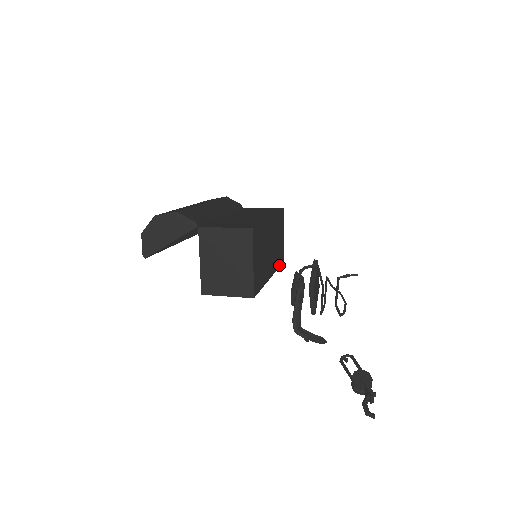
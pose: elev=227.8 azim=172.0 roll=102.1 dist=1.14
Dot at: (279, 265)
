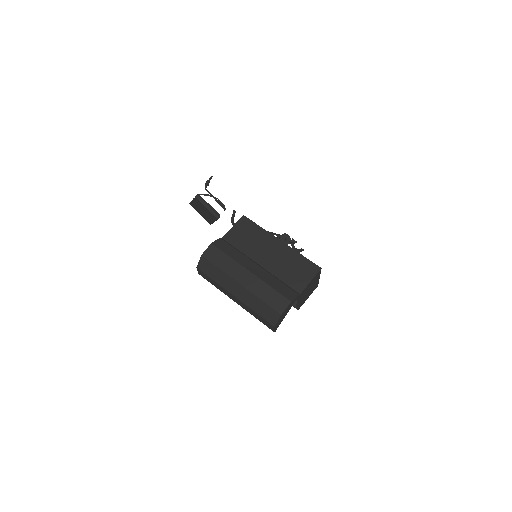
Dot at: occluded
